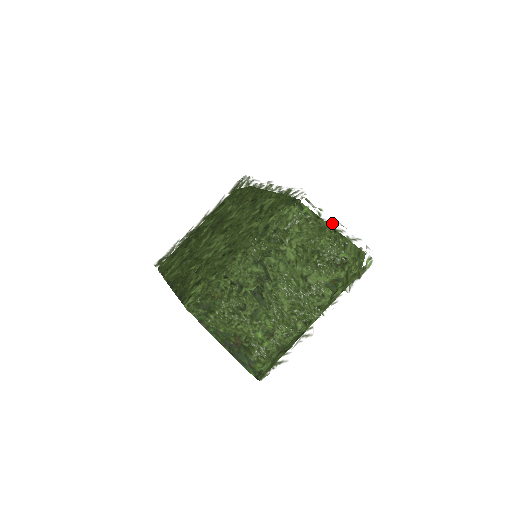
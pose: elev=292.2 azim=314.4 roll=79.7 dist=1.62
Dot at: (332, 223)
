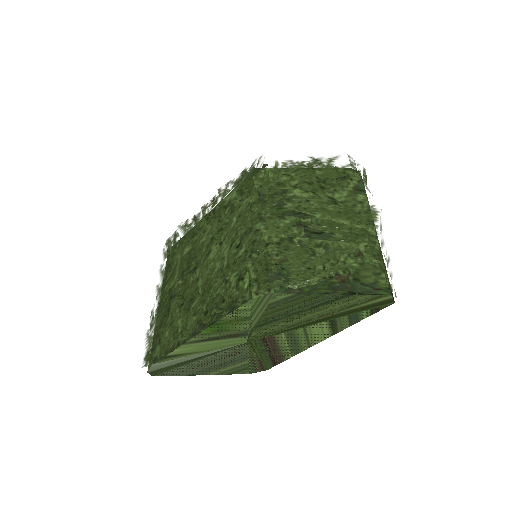
Dot at: (308, 157)
